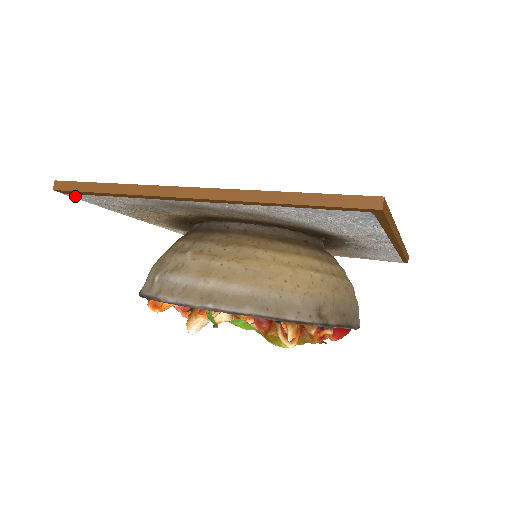
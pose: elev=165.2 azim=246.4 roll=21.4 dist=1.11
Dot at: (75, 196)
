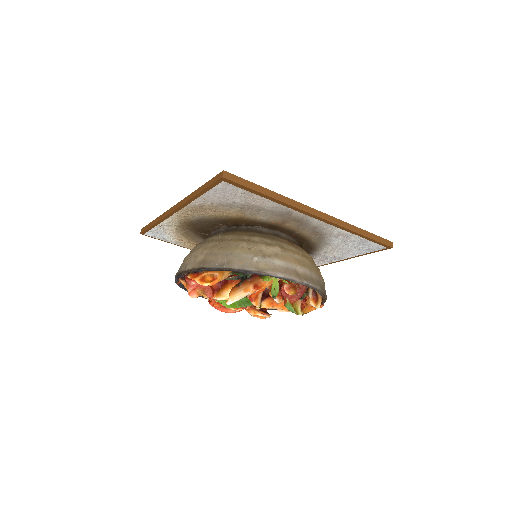
Dot at: (225, 186)
